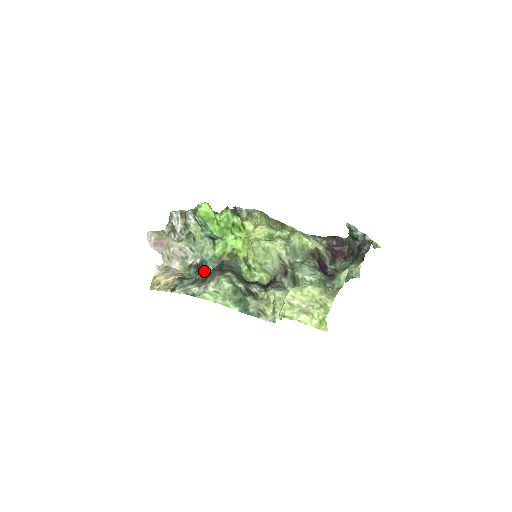
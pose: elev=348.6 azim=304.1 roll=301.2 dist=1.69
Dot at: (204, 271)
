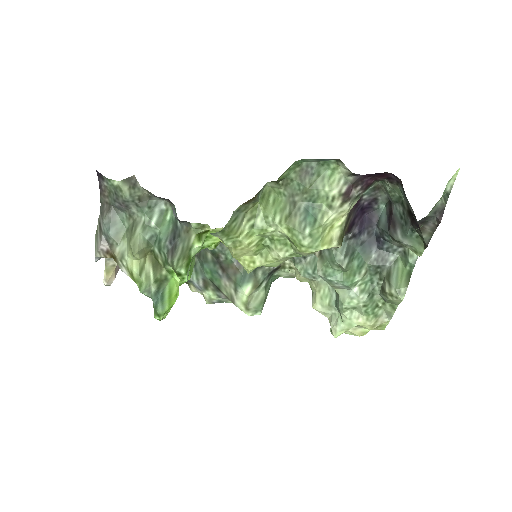
Dot at: occluded
